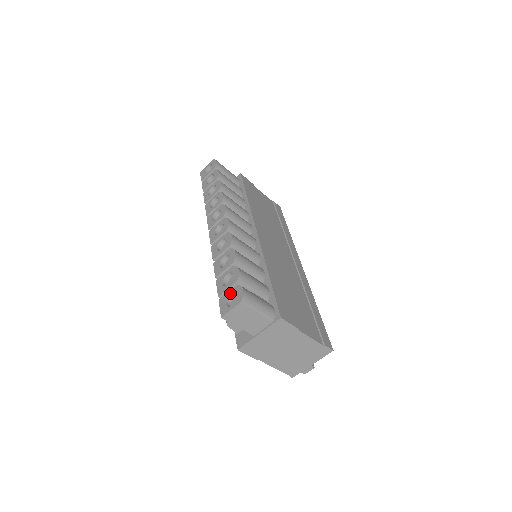
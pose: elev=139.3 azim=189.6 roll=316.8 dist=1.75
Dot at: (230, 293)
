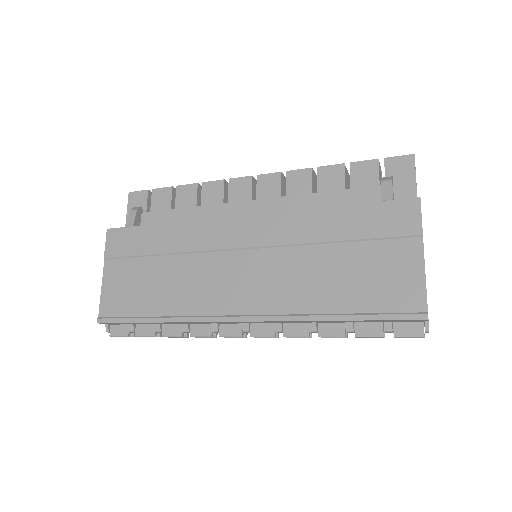
Dot at: occluded
